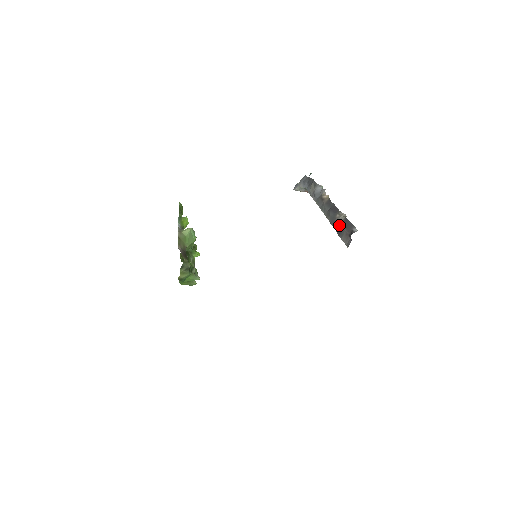
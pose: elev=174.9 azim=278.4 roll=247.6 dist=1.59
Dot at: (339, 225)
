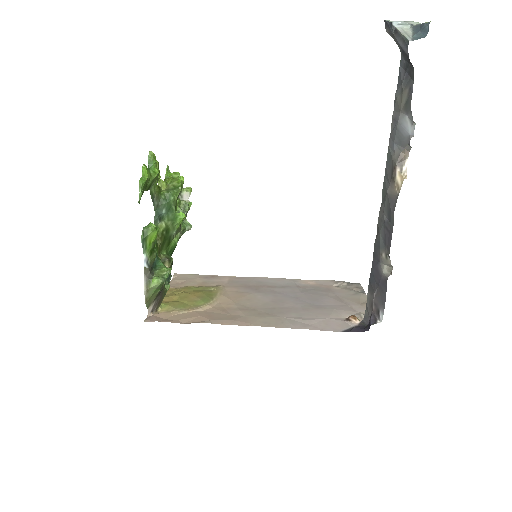
Dot at: (377, 271)
